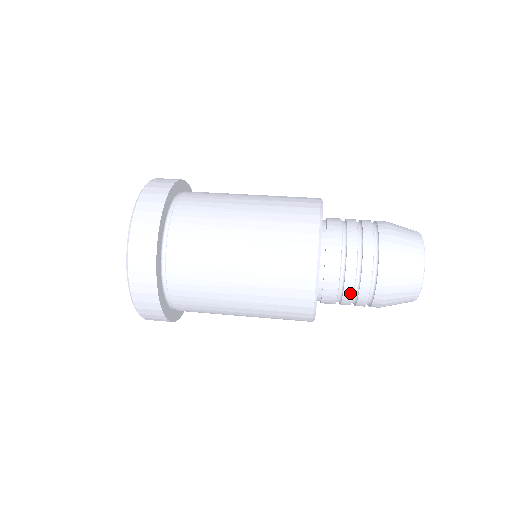
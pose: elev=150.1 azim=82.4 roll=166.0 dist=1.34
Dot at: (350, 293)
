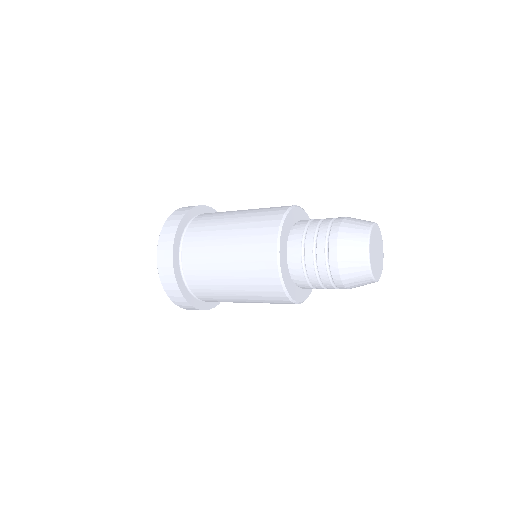
Dot at: (318, 285)
